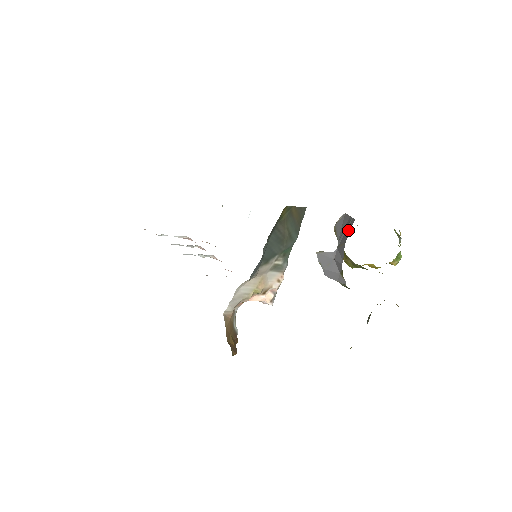
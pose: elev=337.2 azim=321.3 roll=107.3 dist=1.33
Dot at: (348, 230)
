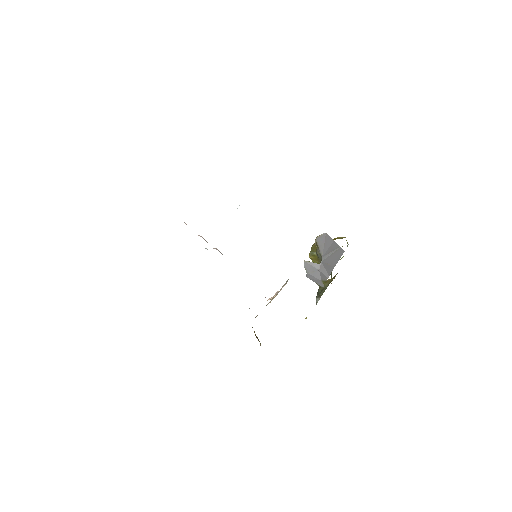
Dot at: (336, 256)
